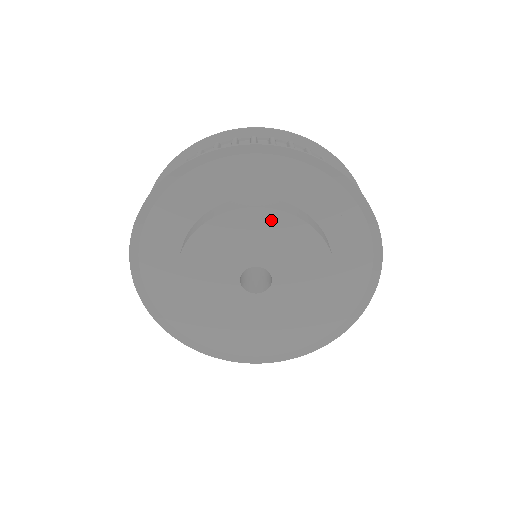
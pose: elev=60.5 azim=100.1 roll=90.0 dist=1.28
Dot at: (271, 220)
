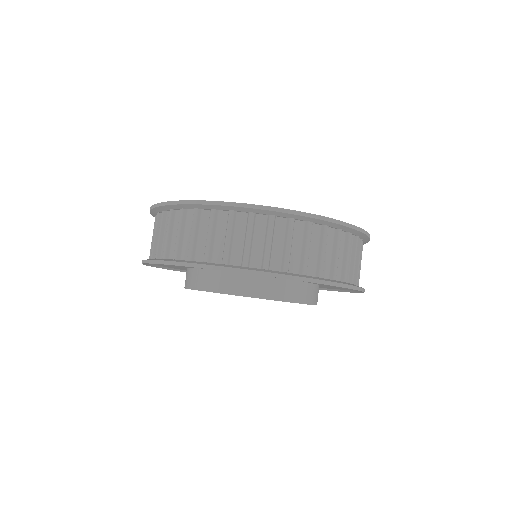
Dot at: occluded
